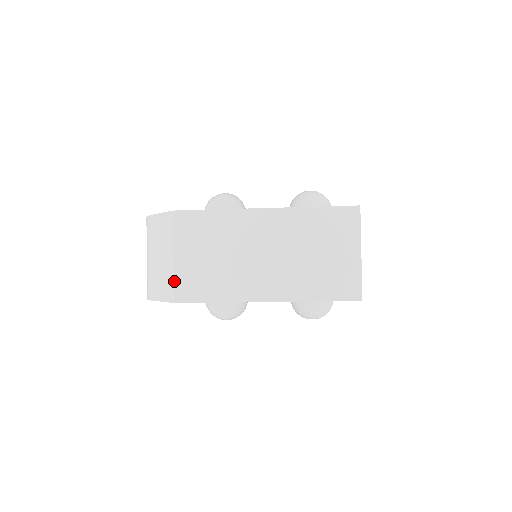
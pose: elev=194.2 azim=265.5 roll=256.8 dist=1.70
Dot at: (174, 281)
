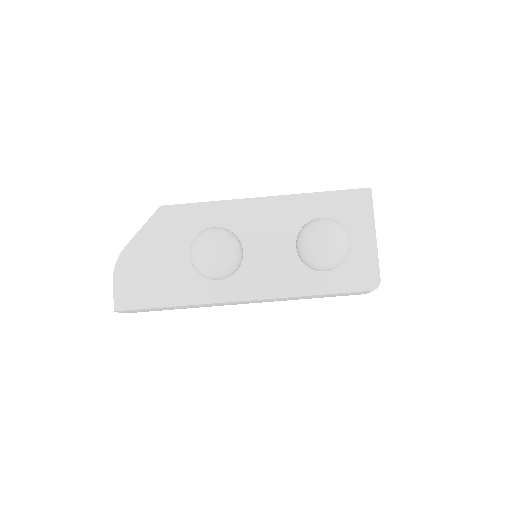
Dot at: occluded
